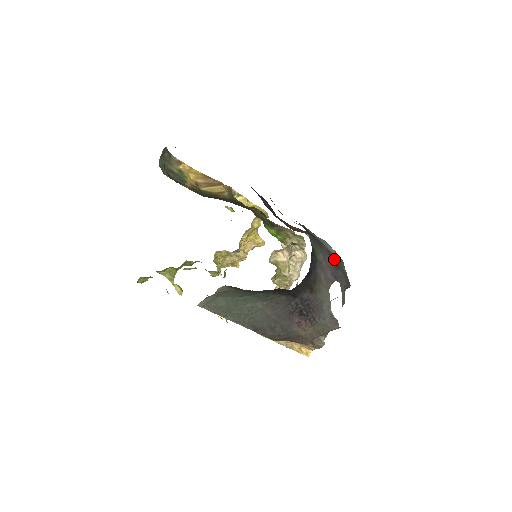
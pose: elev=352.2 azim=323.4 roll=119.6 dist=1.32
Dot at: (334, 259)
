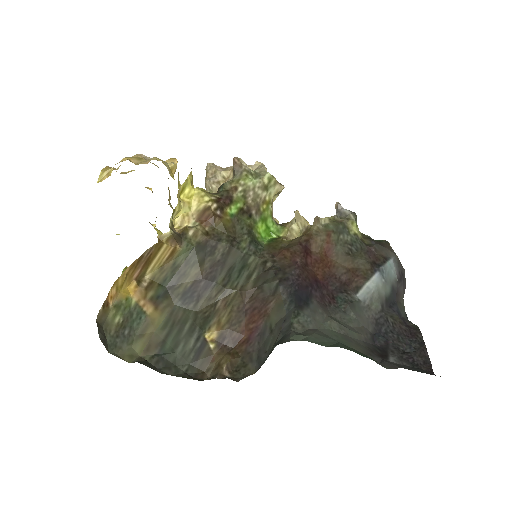
Dot at: (401, 276)
